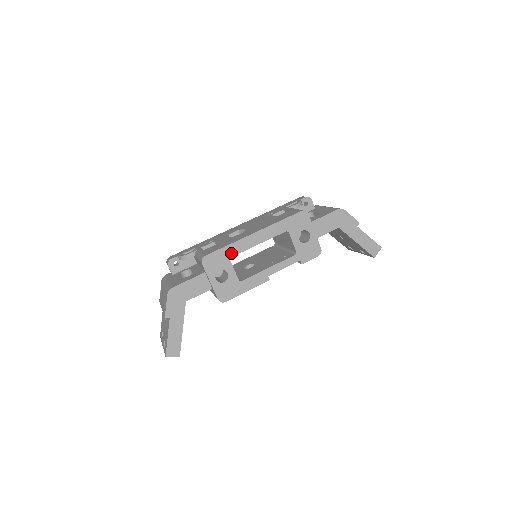
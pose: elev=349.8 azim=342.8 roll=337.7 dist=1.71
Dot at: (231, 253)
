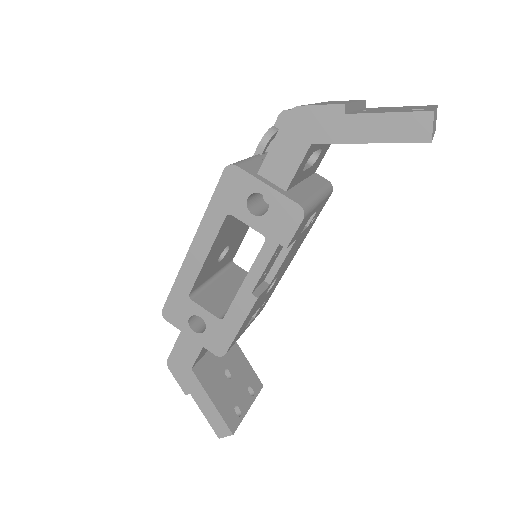
Dot at: (185, 290)
